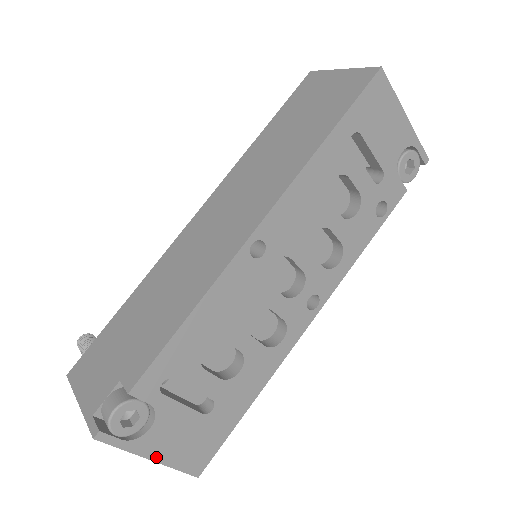
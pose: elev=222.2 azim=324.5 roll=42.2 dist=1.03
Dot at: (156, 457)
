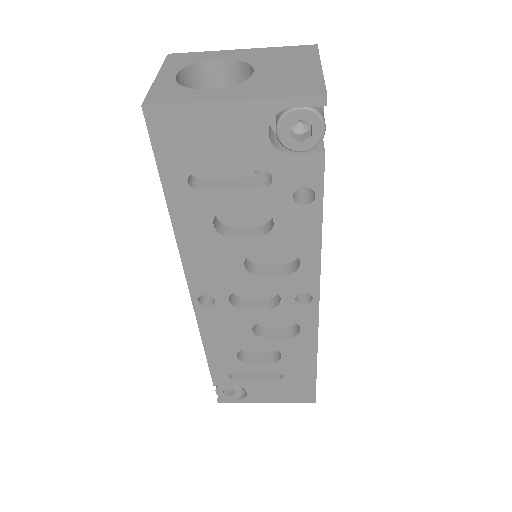
Dot at: (268, 401)
